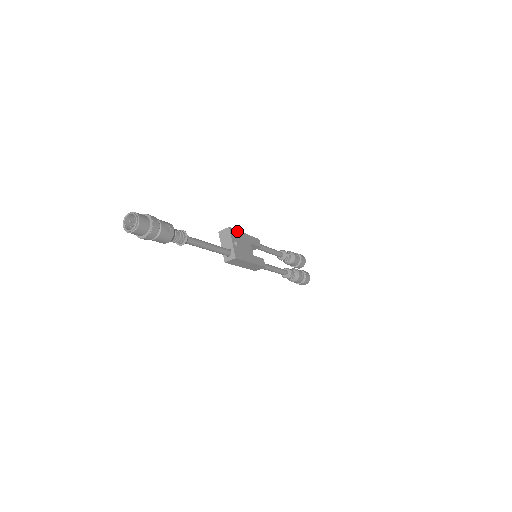
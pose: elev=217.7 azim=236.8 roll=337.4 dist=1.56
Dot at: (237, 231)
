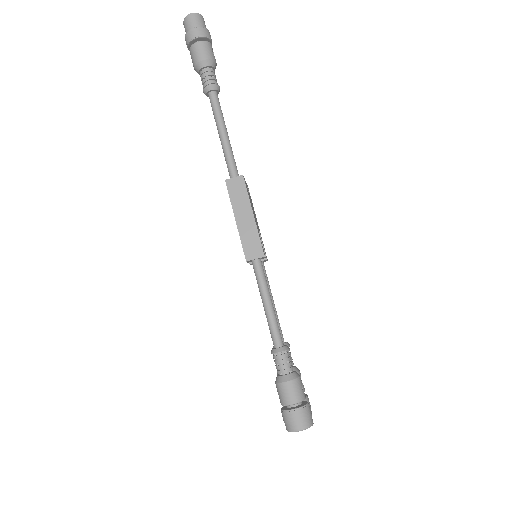
Dot at: occluded
